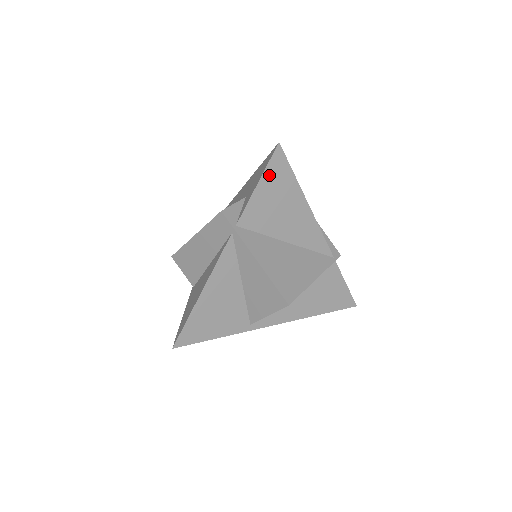
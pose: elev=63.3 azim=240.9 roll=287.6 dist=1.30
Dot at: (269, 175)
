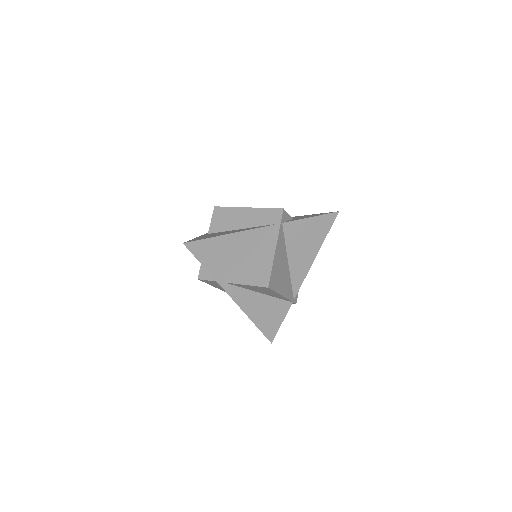
Dot at: (320, 220)
